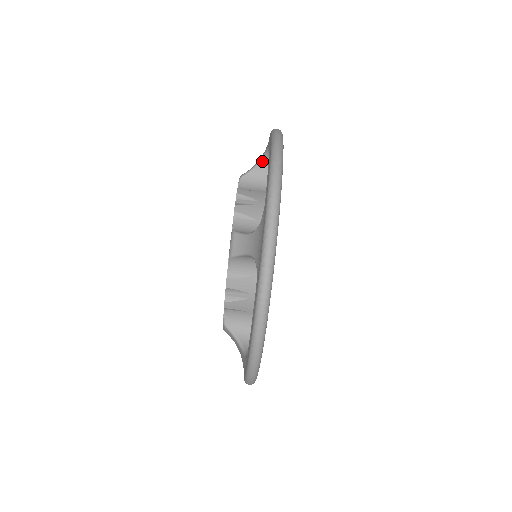
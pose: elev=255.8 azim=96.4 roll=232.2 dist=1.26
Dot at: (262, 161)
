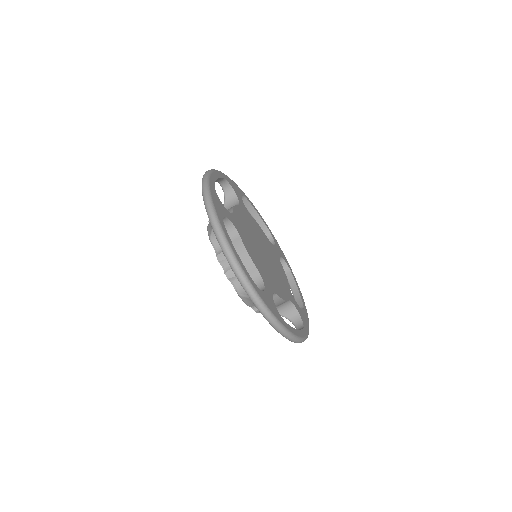
Dot at: occluded
